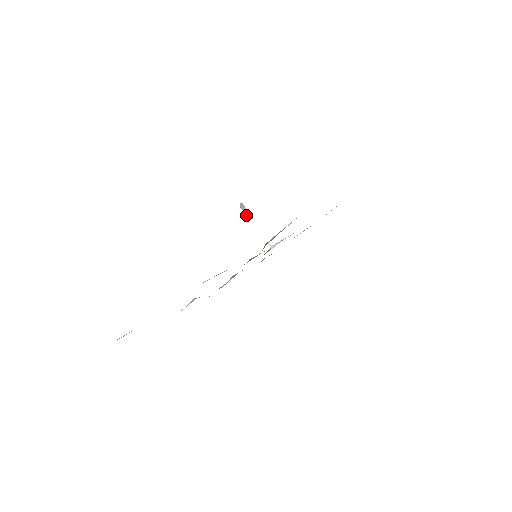
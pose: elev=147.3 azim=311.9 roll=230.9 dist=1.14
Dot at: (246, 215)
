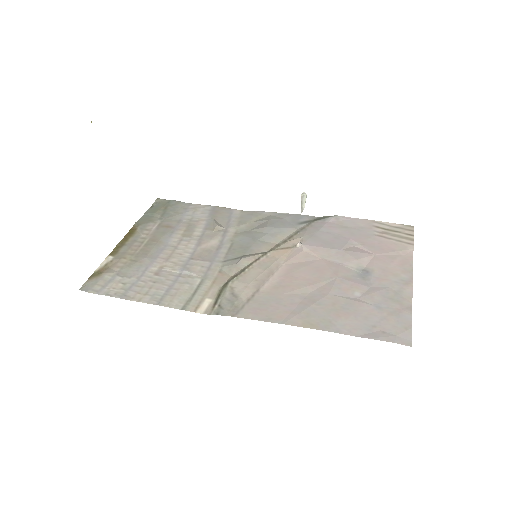
Dot at: (303, 203)
